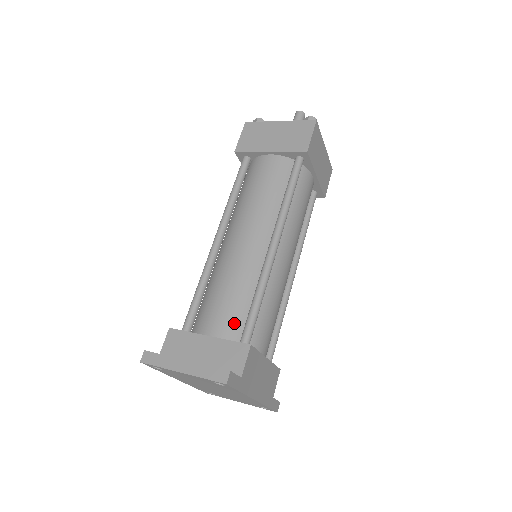
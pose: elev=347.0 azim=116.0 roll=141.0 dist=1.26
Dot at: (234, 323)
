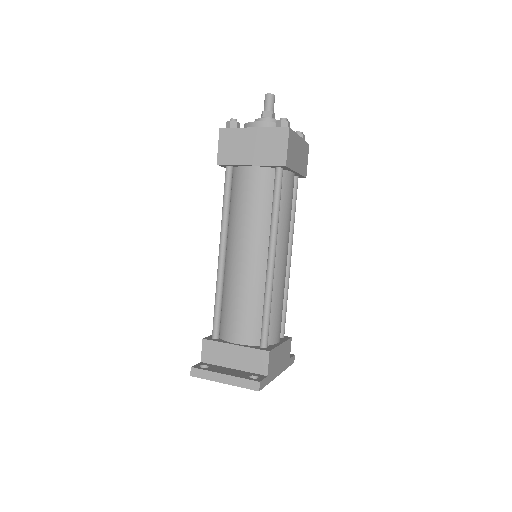
Dot at: (252, 331)
